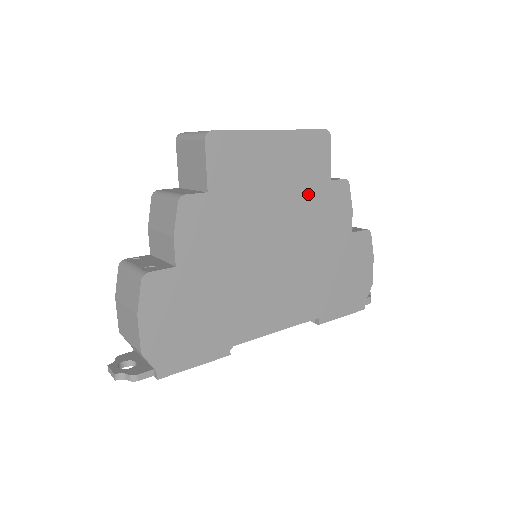
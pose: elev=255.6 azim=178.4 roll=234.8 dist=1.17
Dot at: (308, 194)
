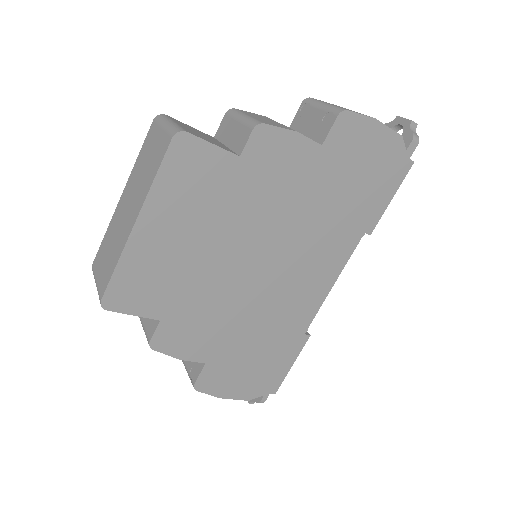
Dot at: (234, 199)
